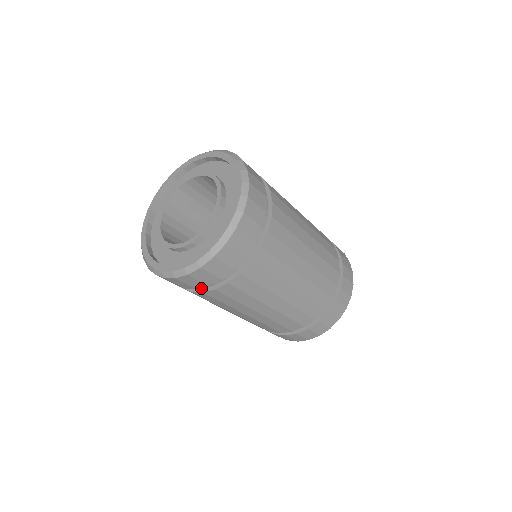
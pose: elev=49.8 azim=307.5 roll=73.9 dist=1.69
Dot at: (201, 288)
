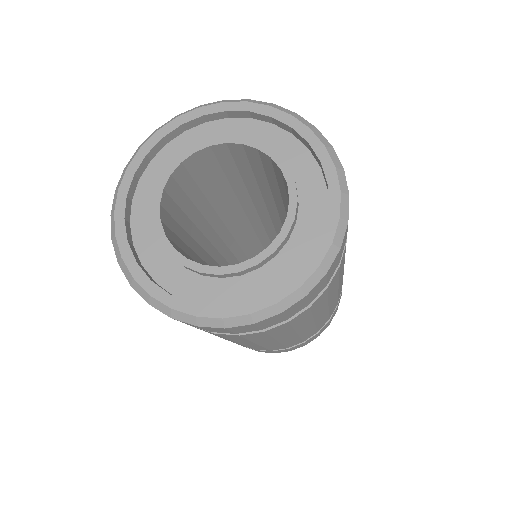
Dot at: occluded
